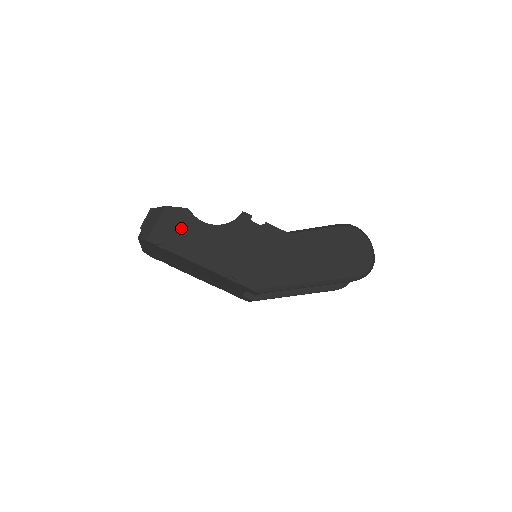
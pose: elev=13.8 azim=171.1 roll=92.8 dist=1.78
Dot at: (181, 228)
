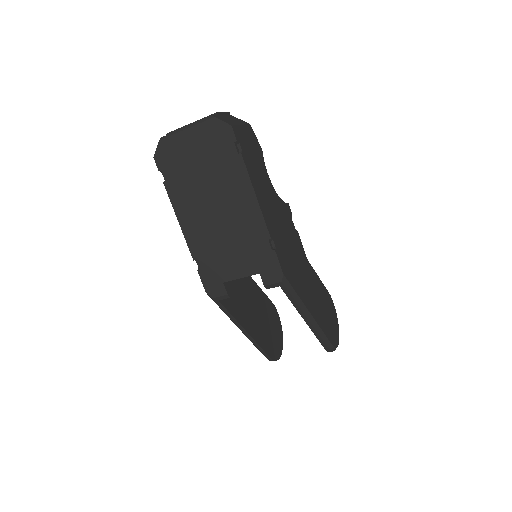
Dot at: (255, 155)
